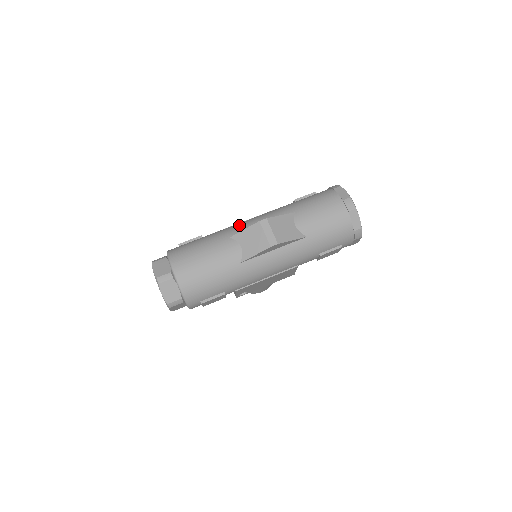
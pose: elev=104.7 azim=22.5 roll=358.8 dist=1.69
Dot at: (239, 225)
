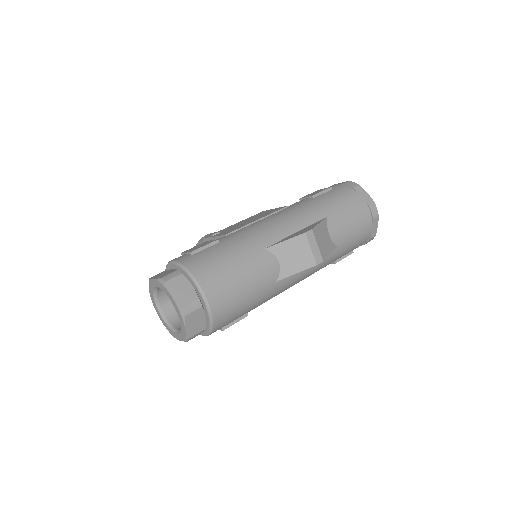
Dot at: (267, 229)
